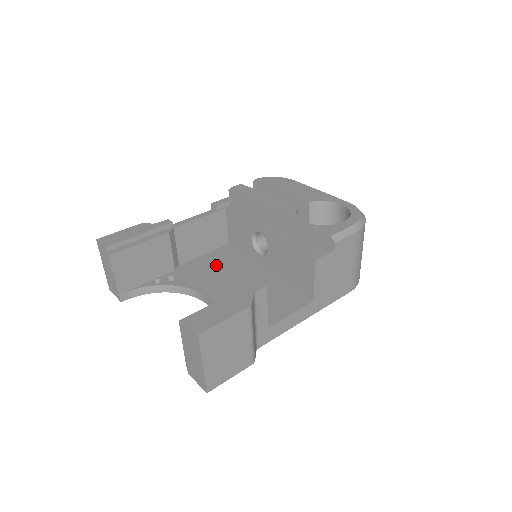
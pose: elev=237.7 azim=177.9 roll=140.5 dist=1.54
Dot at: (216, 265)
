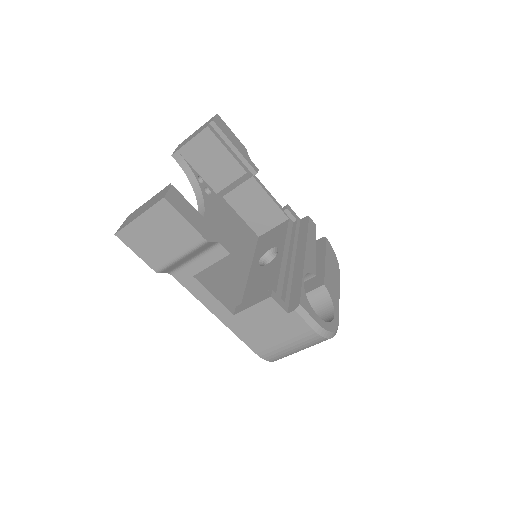
Dot at: (235, 228)
